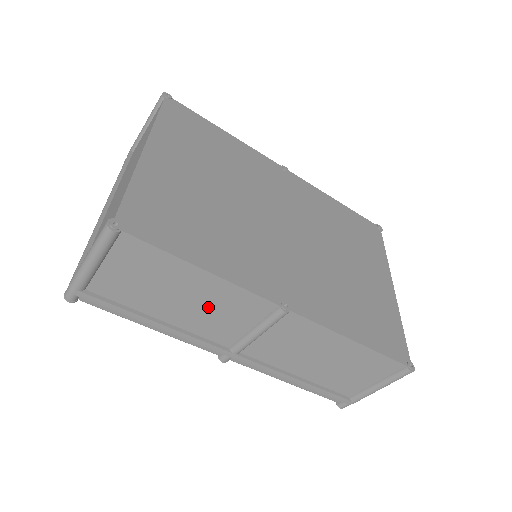
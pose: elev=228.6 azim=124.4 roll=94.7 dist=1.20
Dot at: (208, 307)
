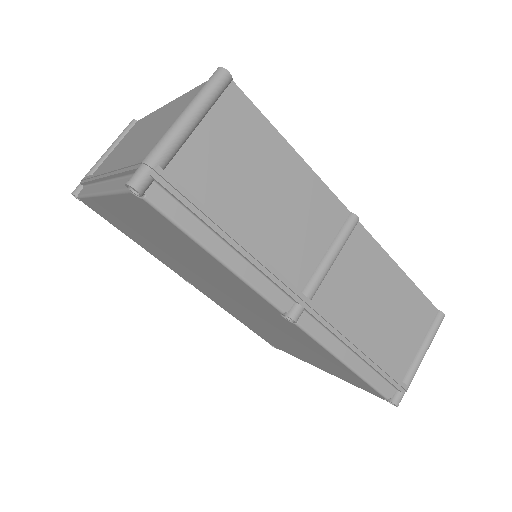
Dot at: (290, 213)
